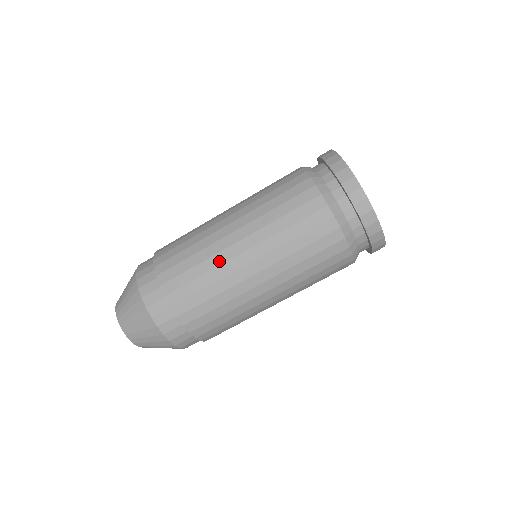
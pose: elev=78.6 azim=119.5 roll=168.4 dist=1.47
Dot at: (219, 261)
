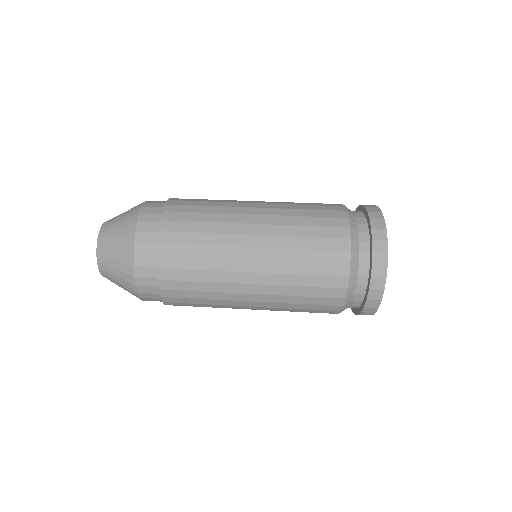
Dot at: (230, 205)
